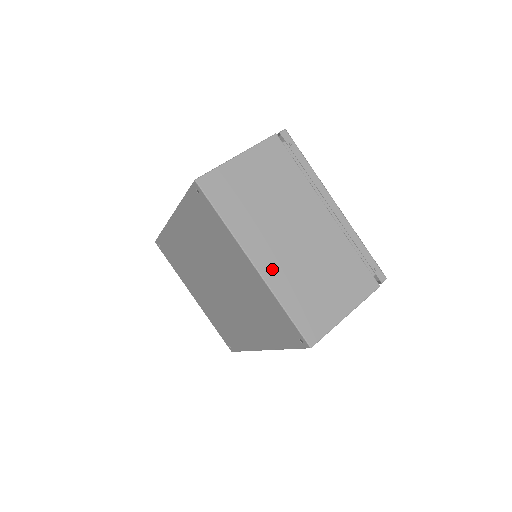
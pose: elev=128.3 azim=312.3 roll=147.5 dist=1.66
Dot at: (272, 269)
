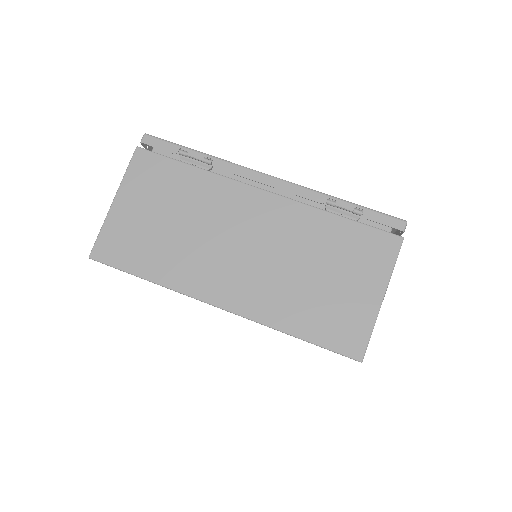
Dot at: occluded
